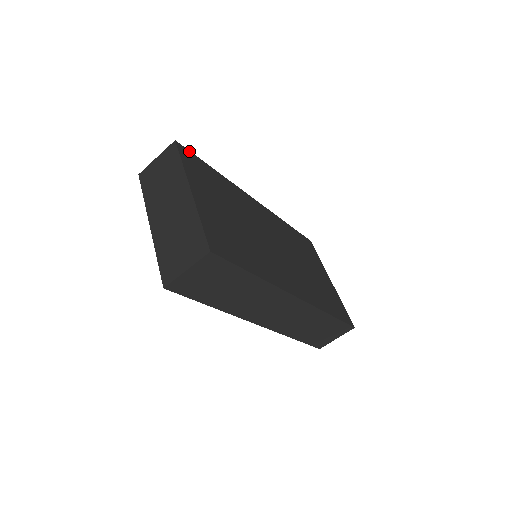
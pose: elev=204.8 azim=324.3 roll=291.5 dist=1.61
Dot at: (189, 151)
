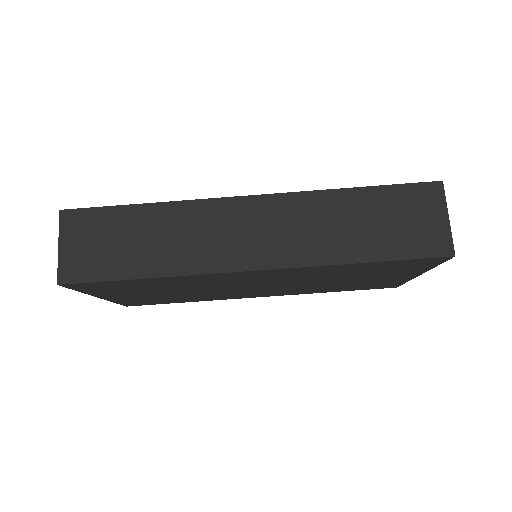
Dot at: occluded
